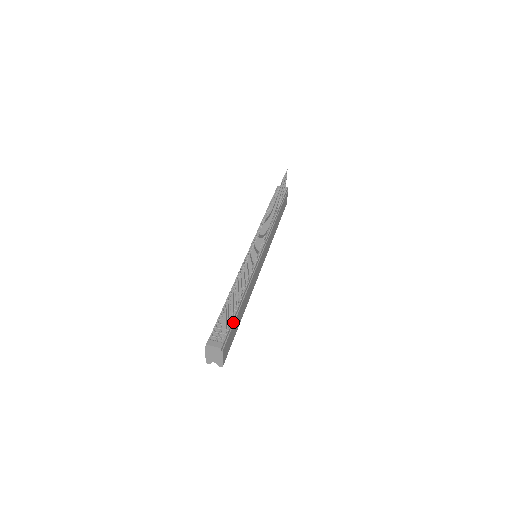
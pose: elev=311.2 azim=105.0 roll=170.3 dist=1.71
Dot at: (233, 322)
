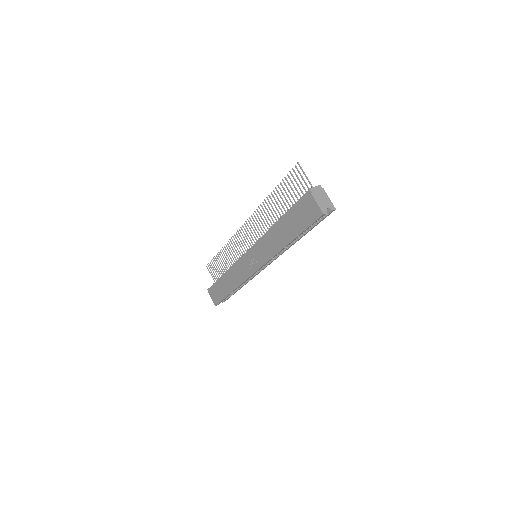
Dot at: occluded
